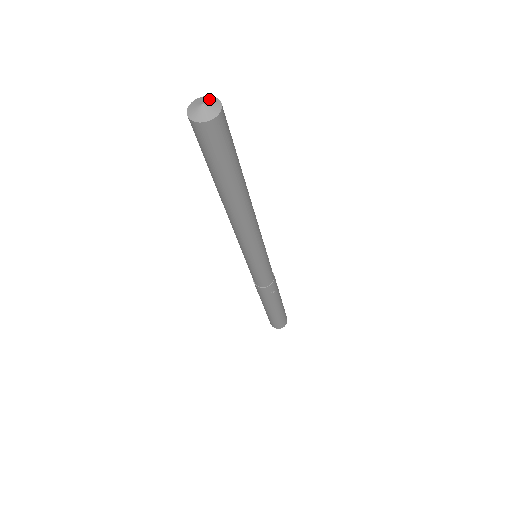
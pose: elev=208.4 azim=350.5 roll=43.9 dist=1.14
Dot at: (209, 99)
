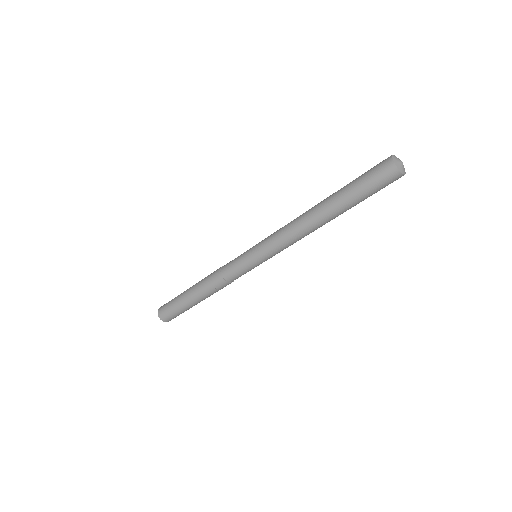
Dot at: occluded
